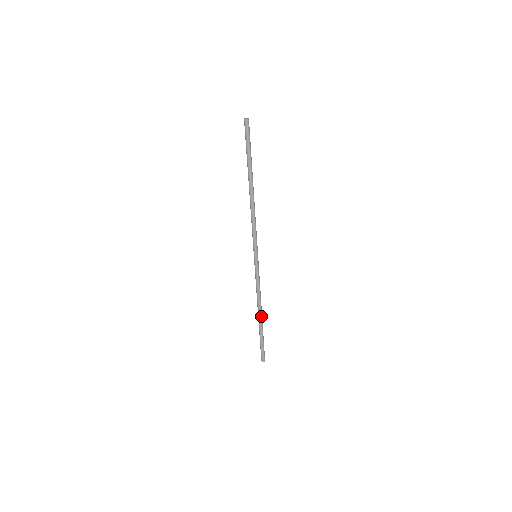
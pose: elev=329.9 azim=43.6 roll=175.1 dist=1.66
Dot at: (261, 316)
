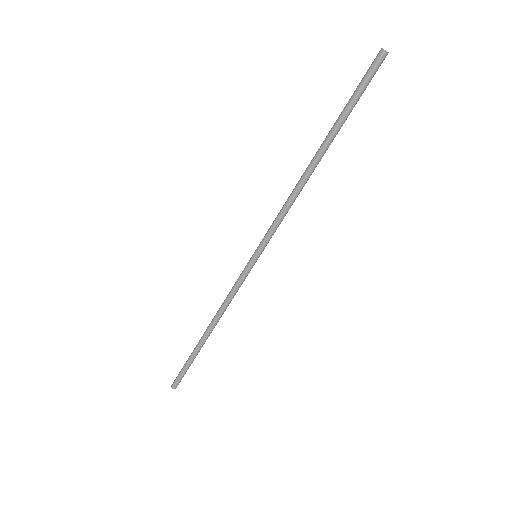
Dot at: (209, 334)
